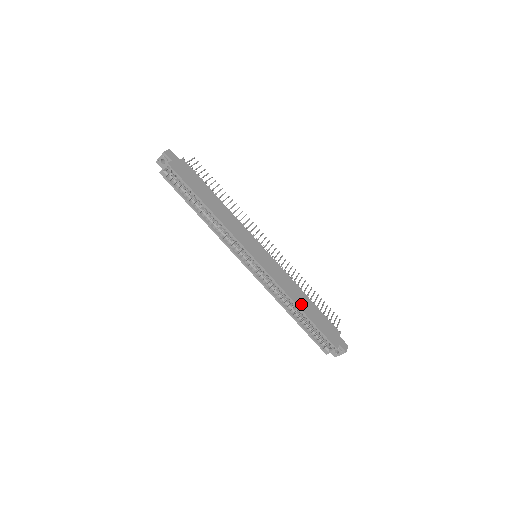
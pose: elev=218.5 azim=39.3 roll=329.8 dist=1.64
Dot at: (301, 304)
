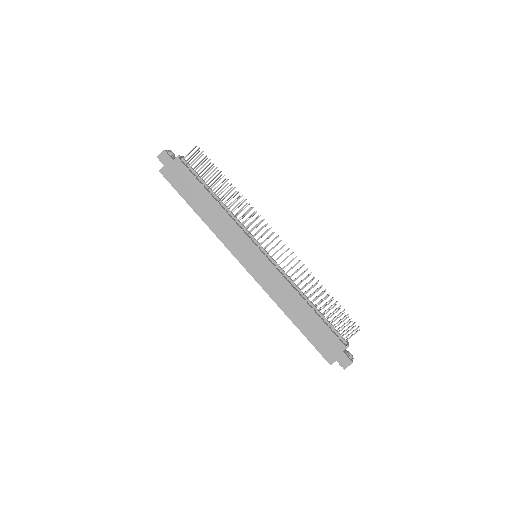
Dot at: (294, 314)
